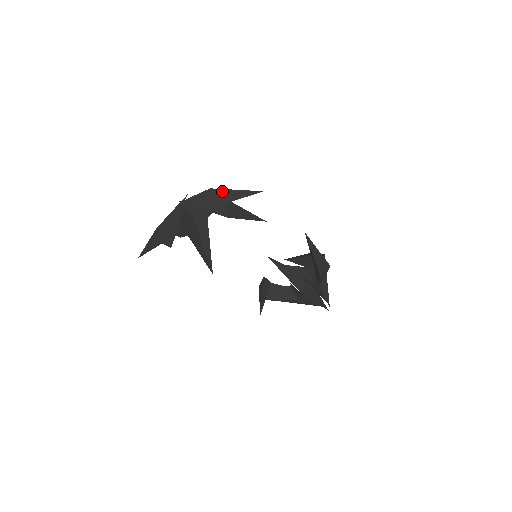
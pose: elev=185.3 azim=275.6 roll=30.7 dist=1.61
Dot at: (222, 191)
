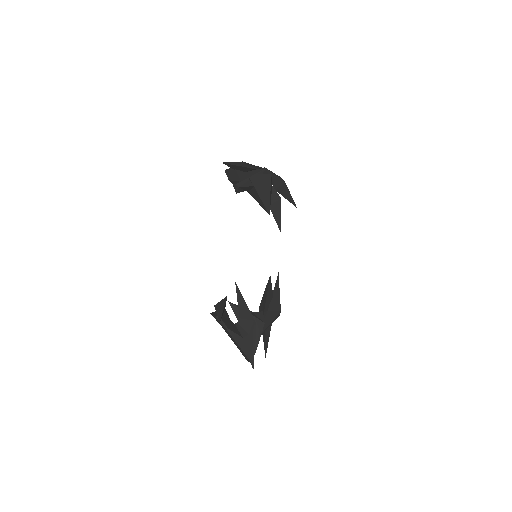
Dot at: occluded
